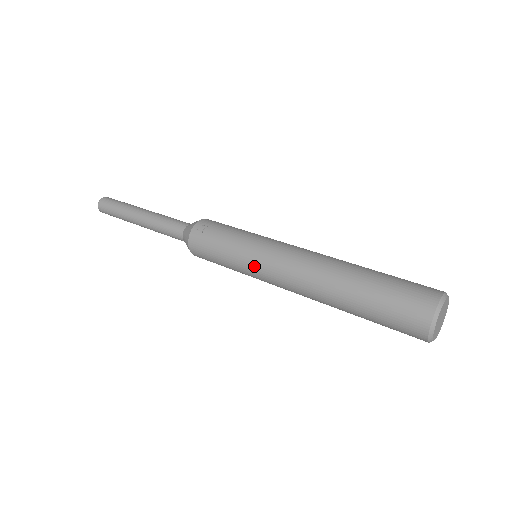
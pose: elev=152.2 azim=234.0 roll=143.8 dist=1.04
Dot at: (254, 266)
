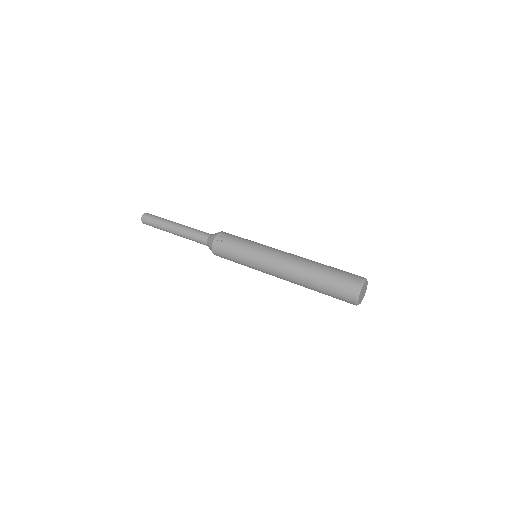
Dot at: (256, 263)
